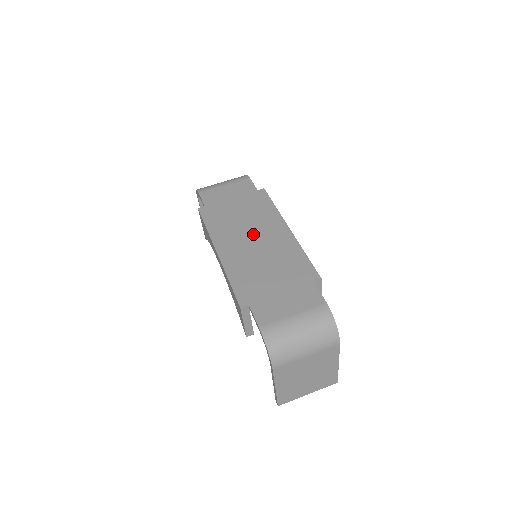
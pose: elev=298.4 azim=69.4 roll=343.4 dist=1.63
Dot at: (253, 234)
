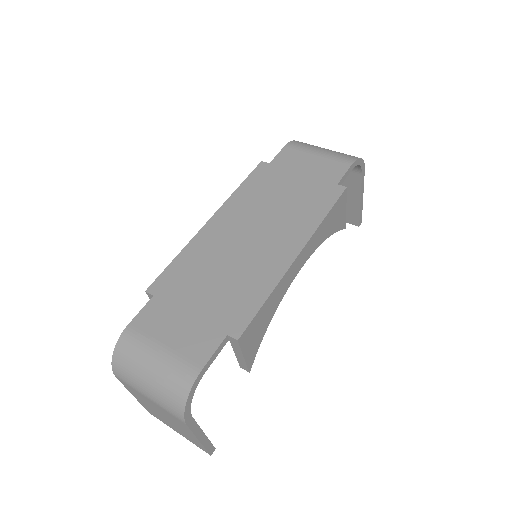
Dot at: (260, 229)
